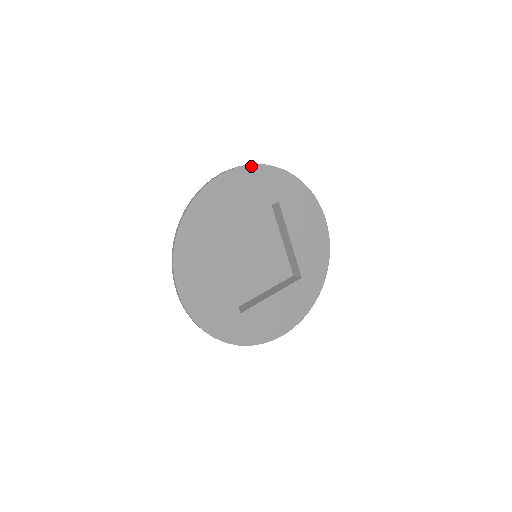
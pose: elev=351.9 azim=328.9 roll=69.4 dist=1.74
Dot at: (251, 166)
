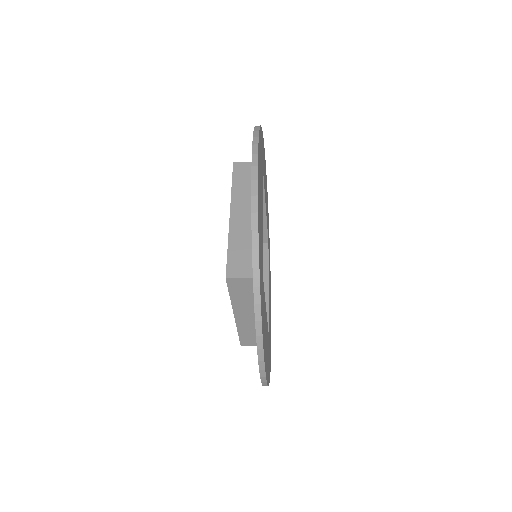
Dot at: occluded
